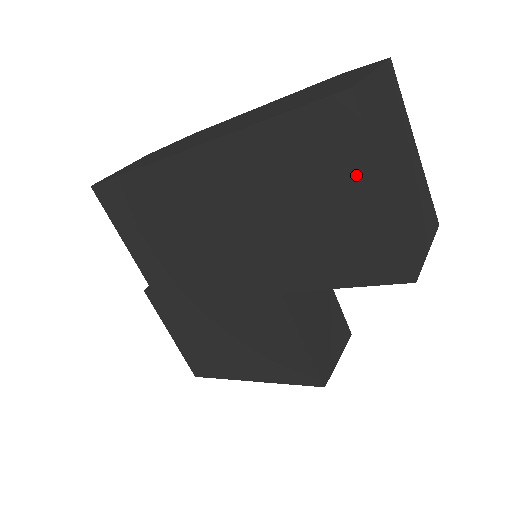
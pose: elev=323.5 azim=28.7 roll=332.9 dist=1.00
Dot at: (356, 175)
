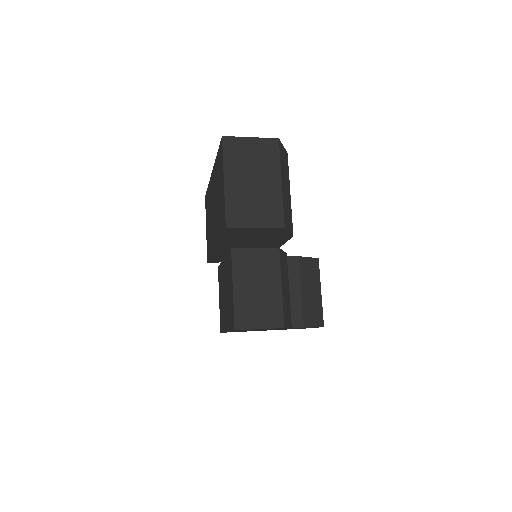
Dot at: (222, 174)
